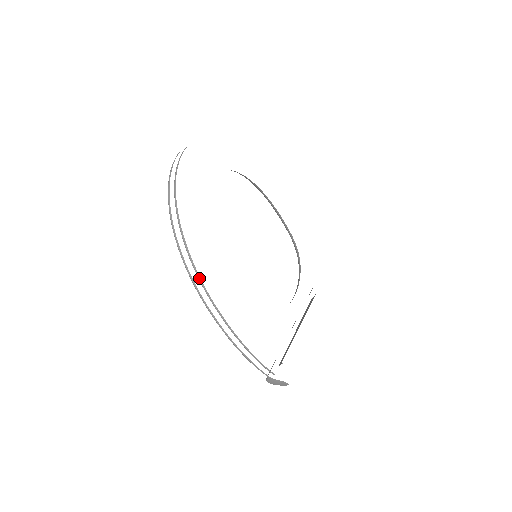
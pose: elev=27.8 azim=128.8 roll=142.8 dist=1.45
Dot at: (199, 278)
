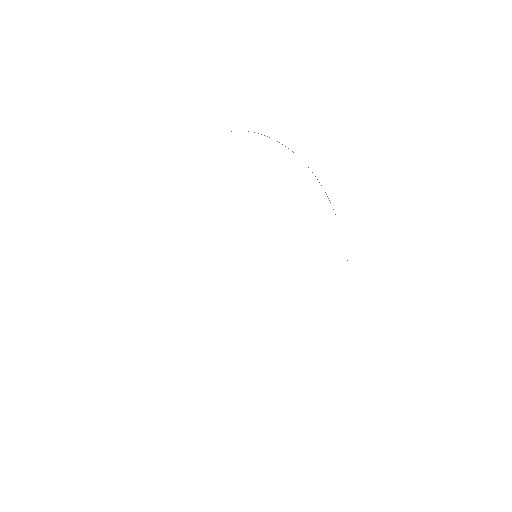
Dot at: occluded
